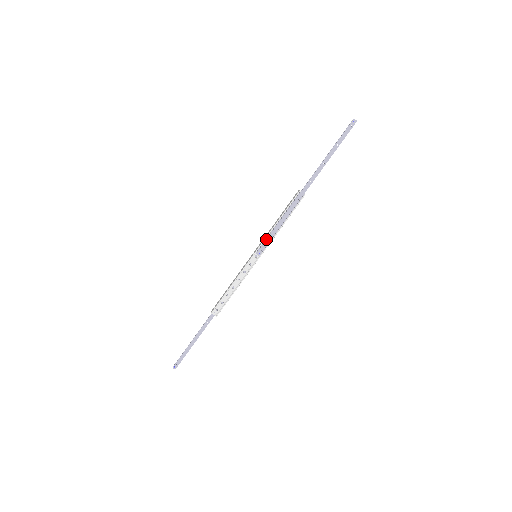
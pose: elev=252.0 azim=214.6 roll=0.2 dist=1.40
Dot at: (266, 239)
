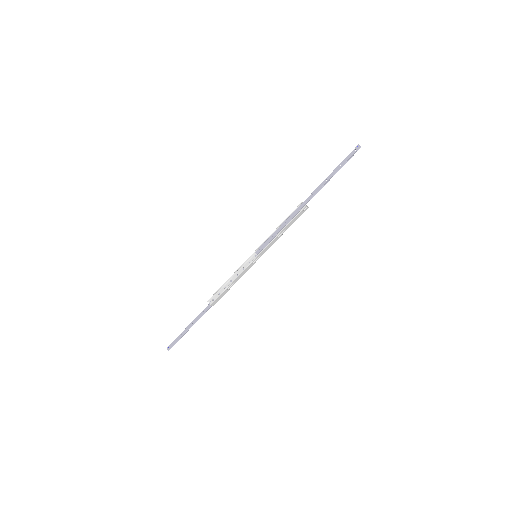
Dot at: (266, 240)
